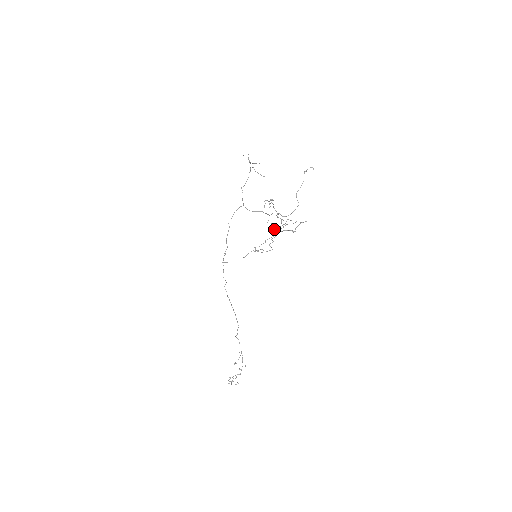
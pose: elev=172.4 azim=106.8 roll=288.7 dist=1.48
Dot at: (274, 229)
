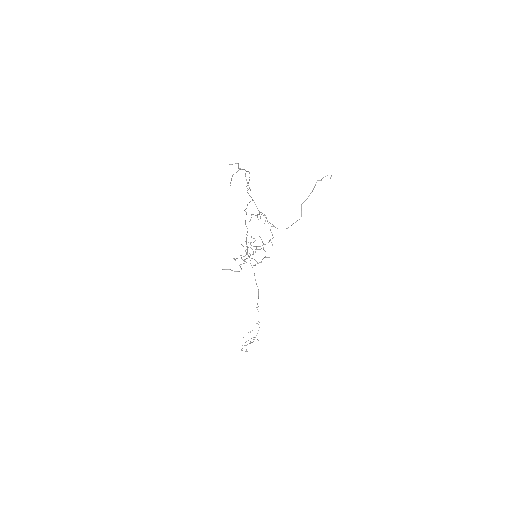
Dot at: occluded
